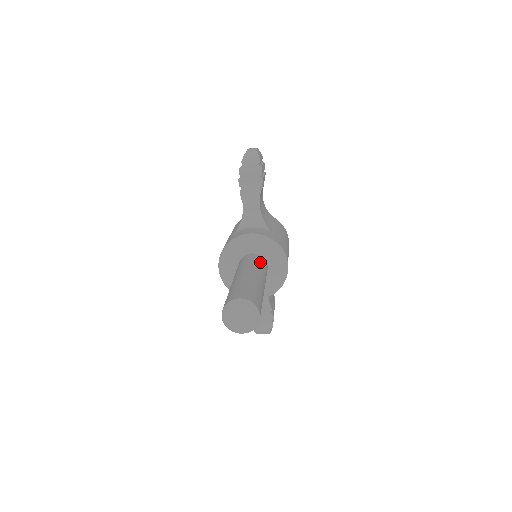
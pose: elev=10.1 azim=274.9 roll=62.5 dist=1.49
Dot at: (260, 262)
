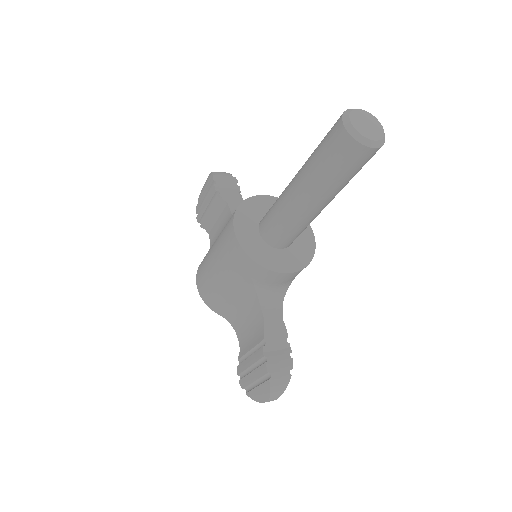
Dot at: occluded
